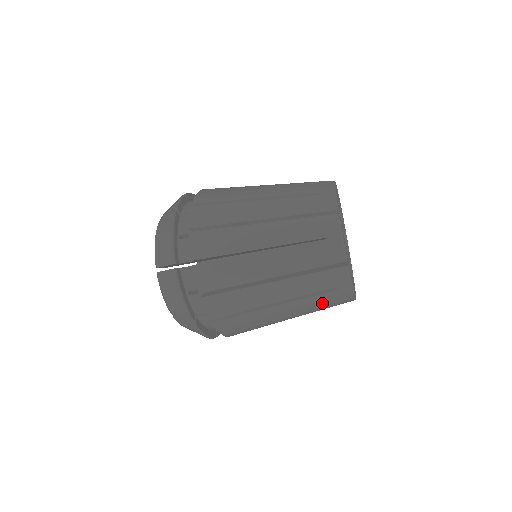
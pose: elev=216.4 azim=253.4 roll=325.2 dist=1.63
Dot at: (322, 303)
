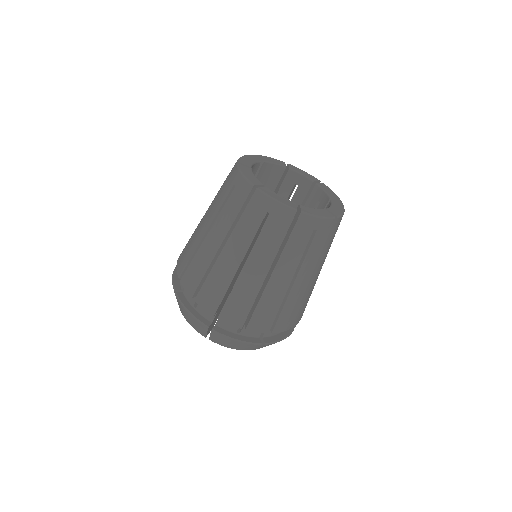
Dot at: (235, 211)
